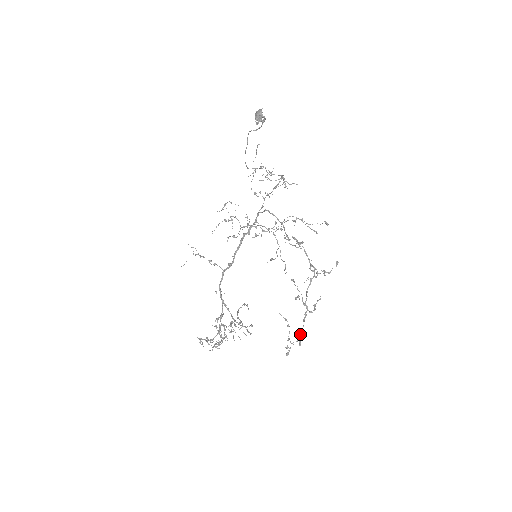
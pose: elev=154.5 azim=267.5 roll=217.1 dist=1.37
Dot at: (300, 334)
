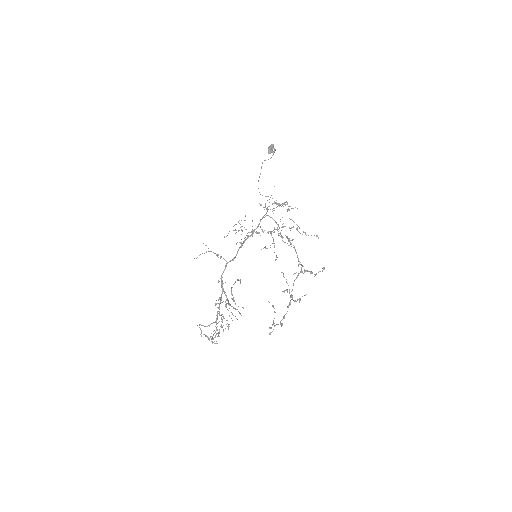
Dot at: (283, 317)
